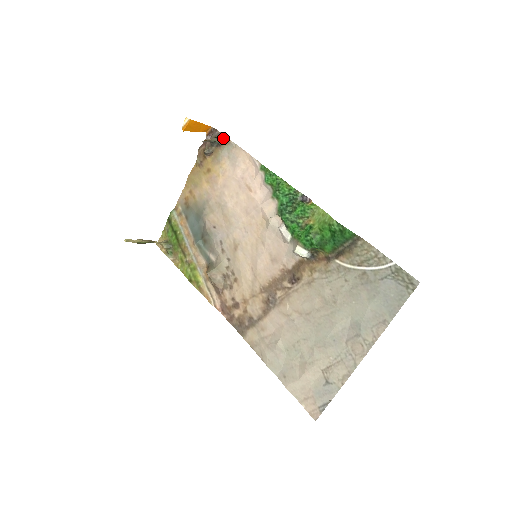
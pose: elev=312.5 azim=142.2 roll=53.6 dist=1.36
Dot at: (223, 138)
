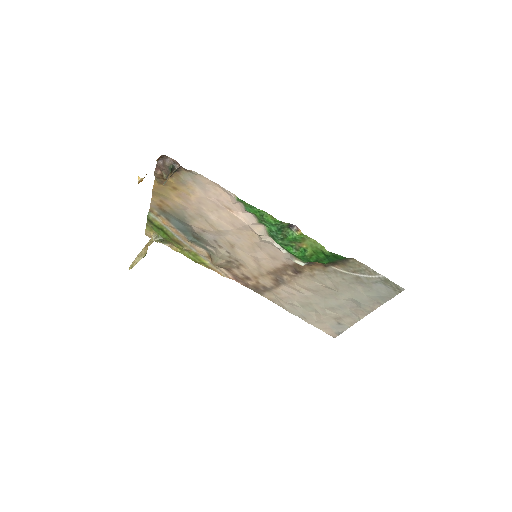
Dot at: (179, 166)
